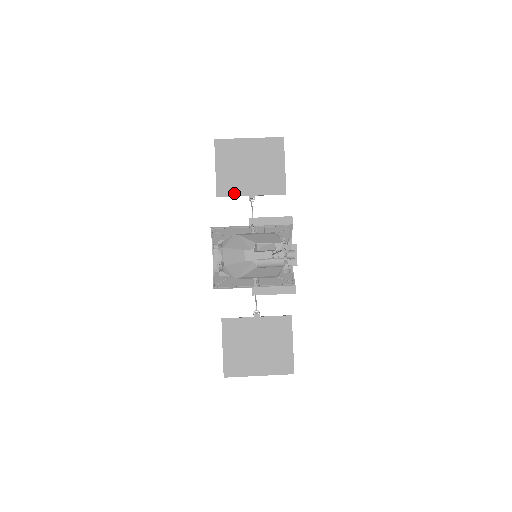
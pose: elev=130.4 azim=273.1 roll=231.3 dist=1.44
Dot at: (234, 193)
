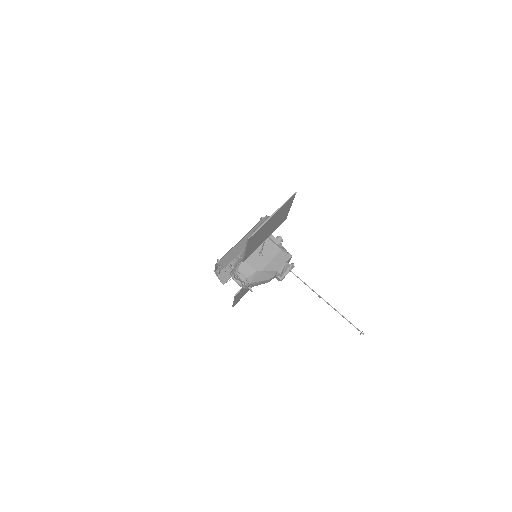
Dot at: occluded
